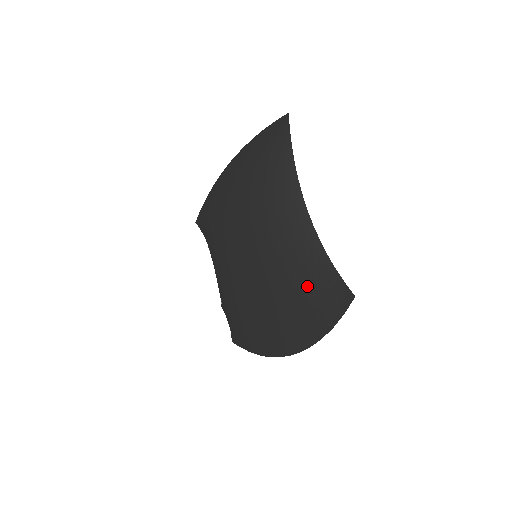
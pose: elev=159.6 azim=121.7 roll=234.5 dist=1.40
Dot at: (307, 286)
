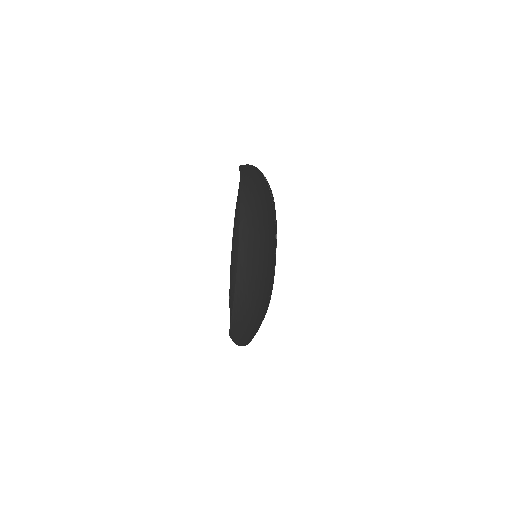
Dot at: (229, 306)
